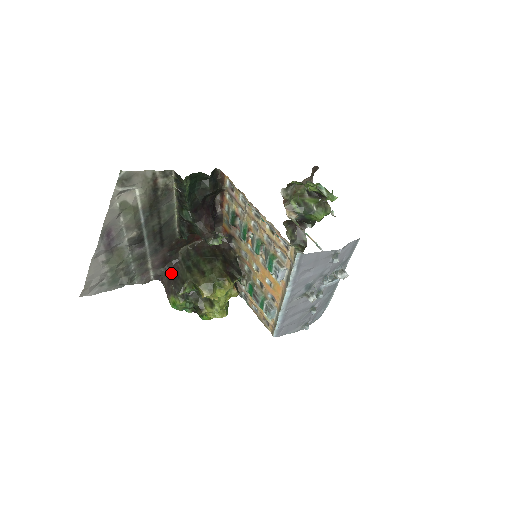
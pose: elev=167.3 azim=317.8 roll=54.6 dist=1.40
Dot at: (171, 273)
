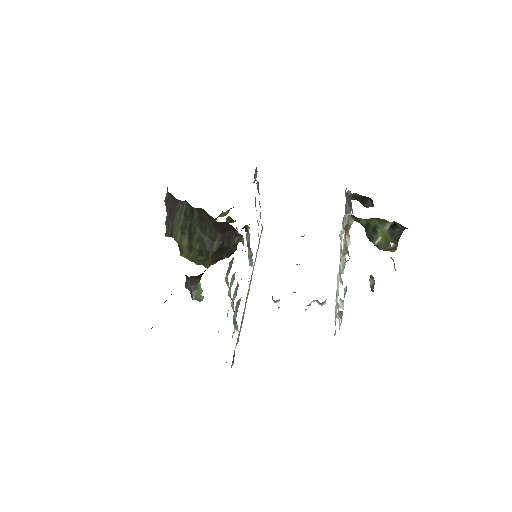
Dot at: (171, 201)
